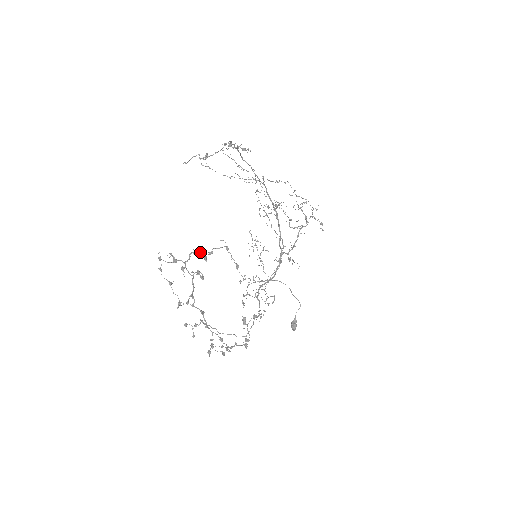
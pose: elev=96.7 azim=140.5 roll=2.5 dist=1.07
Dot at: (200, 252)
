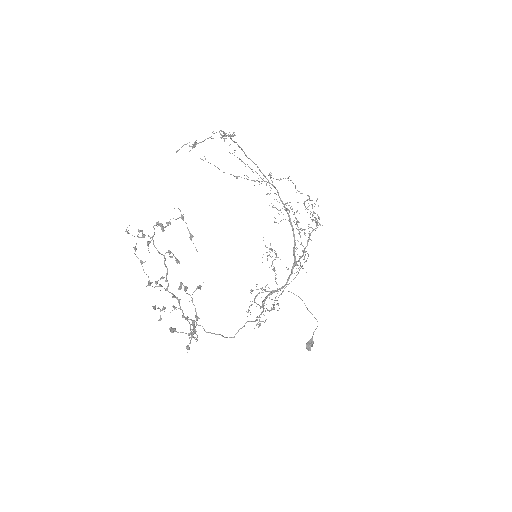
Dot at: (161, 224)
